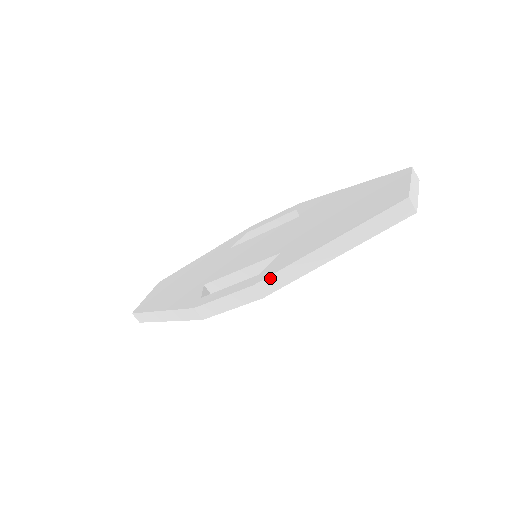
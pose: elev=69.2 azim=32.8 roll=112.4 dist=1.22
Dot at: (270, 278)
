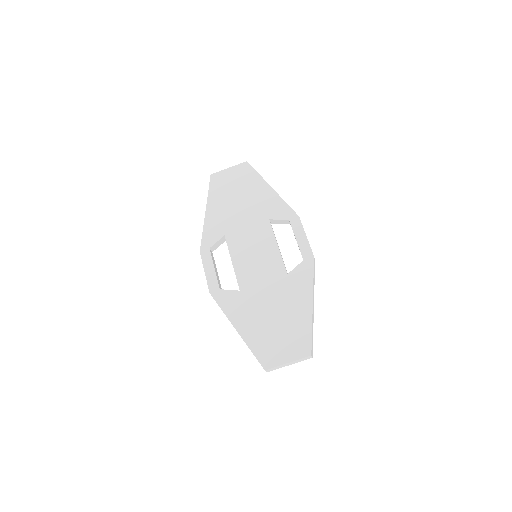
Dot at: occluded
